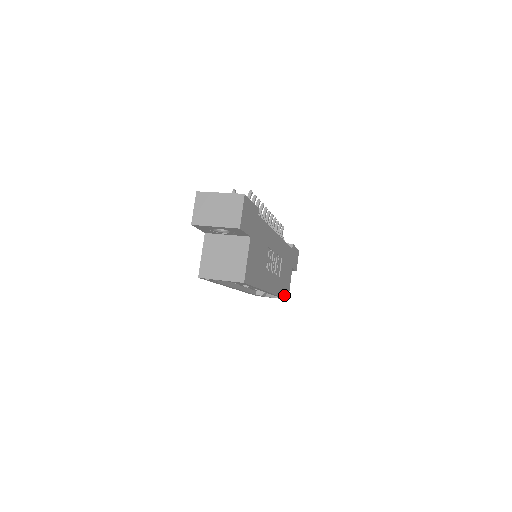
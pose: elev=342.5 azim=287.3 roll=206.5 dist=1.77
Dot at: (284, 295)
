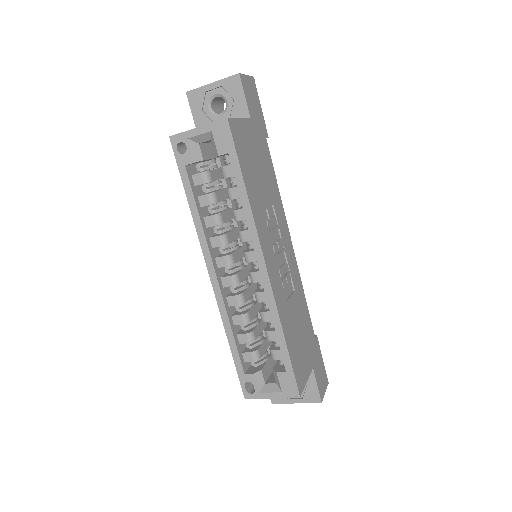
Dot at: (292, 361)
